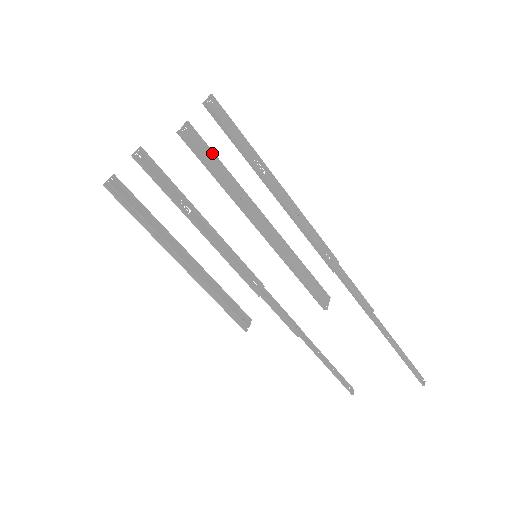
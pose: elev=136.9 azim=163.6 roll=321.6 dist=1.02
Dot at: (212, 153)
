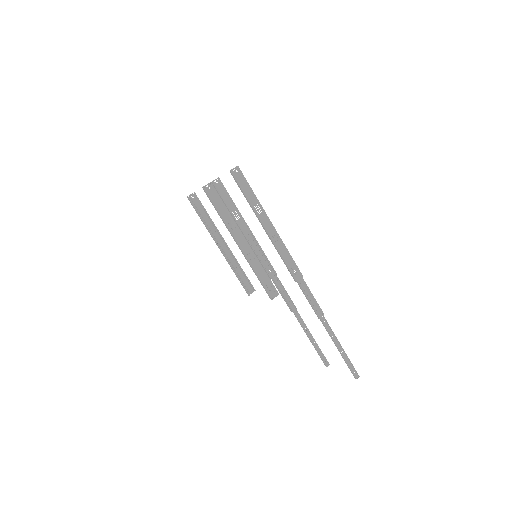
Dot at: (220, 200)
